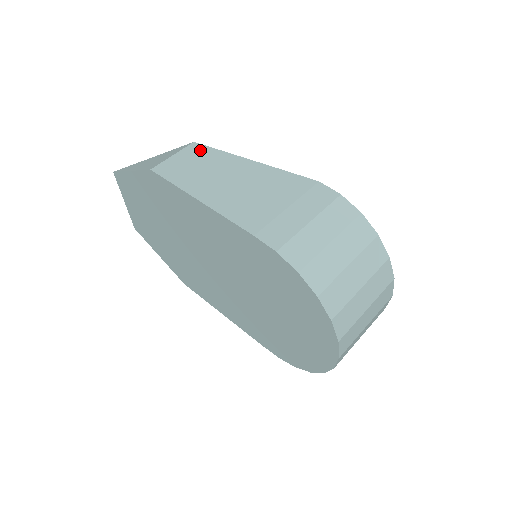
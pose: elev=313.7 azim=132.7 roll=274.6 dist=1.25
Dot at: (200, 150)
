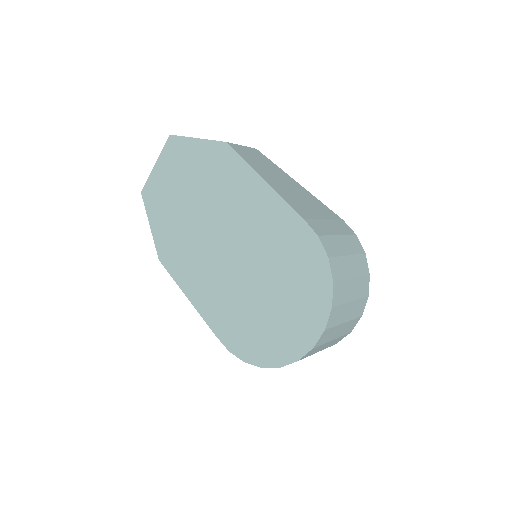
Dot at: (261, 155)
